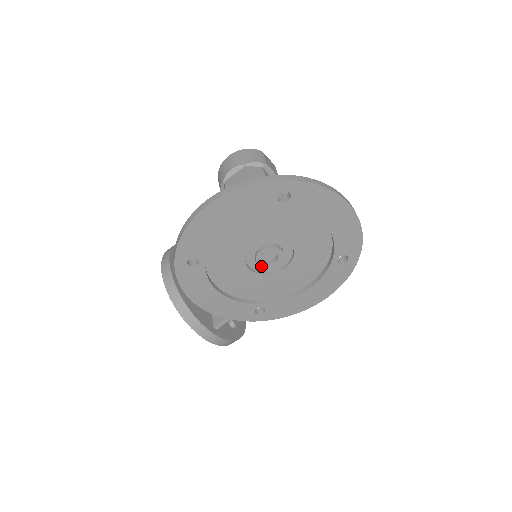
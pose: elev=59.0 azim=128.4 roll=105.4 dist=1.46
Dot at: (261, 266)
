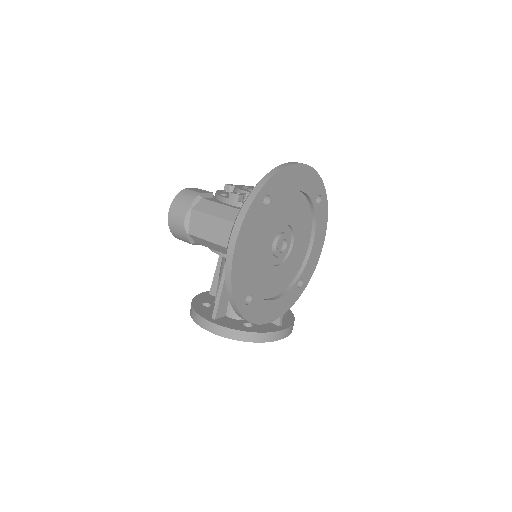
Dot at: (282, 256)
